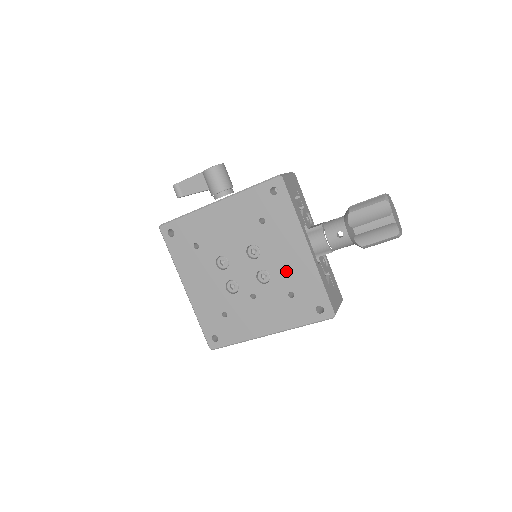
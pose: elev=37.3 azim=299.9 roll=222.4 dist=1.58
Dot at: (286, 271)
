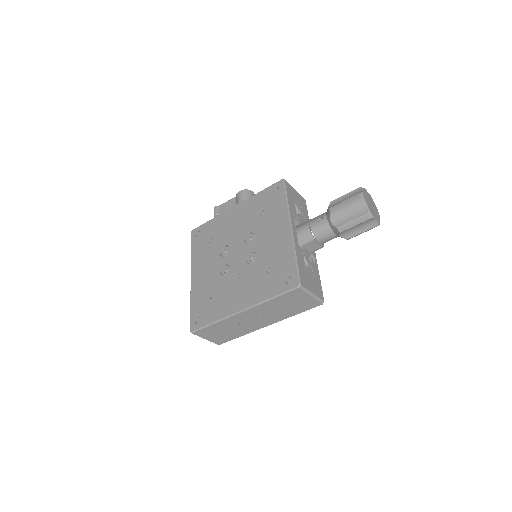
Dot at: (269, 250)
